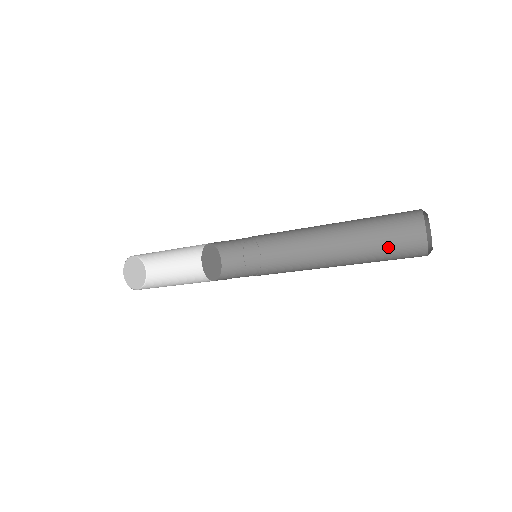
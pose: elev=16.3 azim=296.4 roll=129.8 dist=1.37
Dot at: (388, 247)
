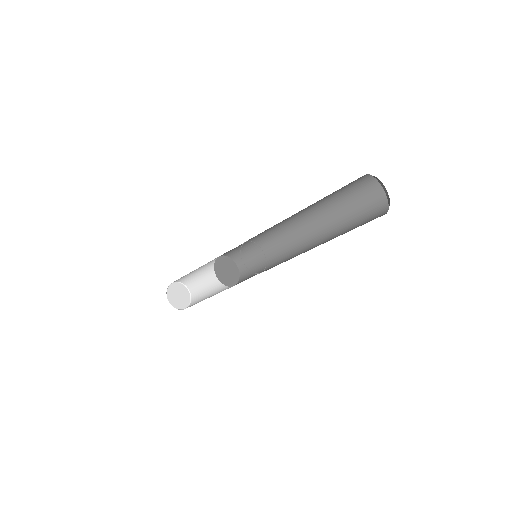
Dot at: (354, 206)
